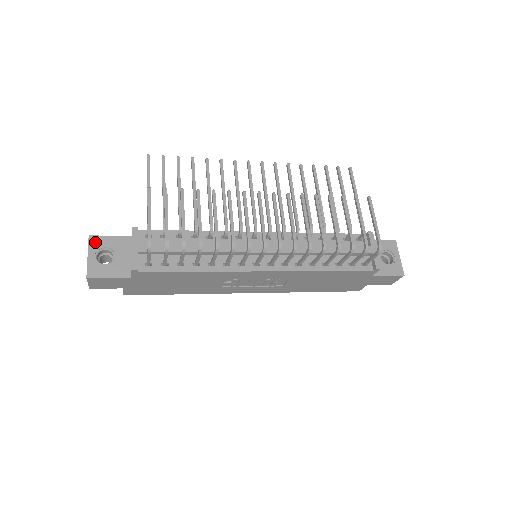
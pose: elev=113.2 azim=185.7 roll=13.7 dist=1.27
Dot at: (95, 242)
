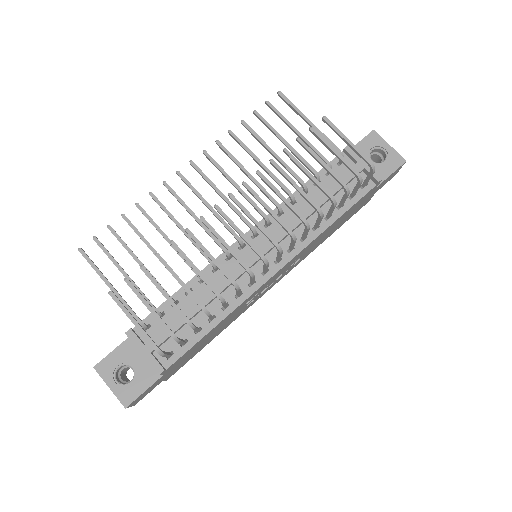
Dot at: (104, 369)
